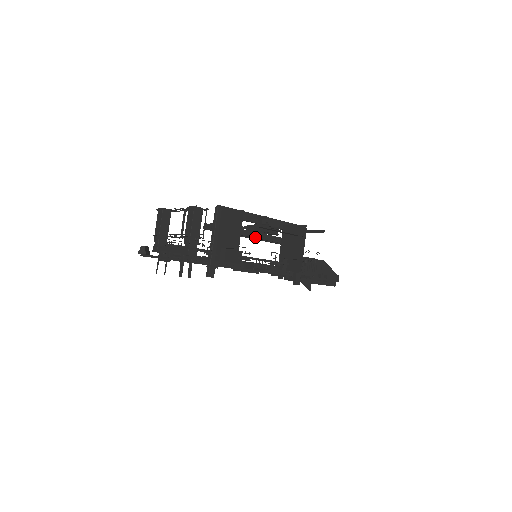
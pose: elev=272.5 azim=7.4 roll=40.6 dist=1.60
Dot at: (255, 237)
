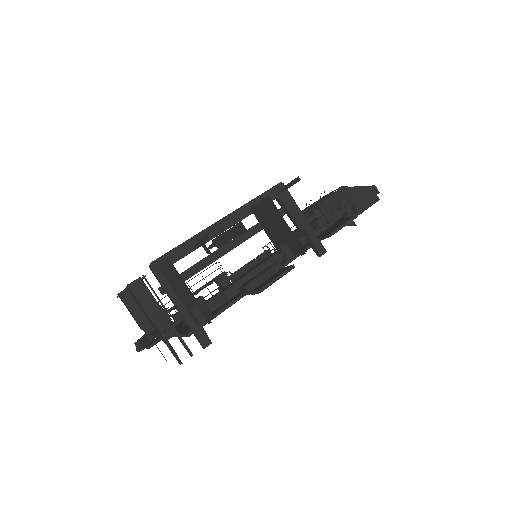
Dot at: (227, 252)
